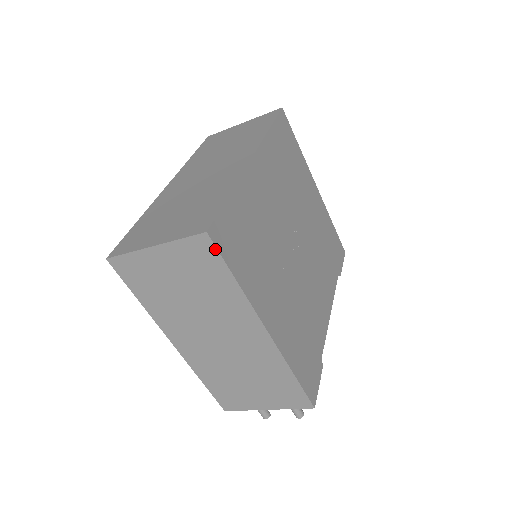
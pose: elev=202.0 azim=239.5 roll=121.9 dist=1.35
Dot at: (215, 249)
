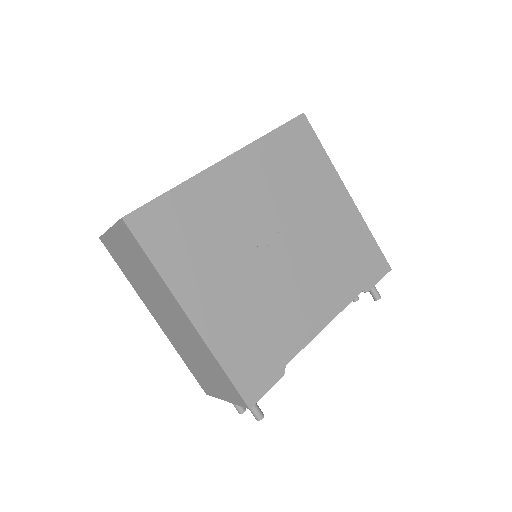
Dot at: (131, 233)
